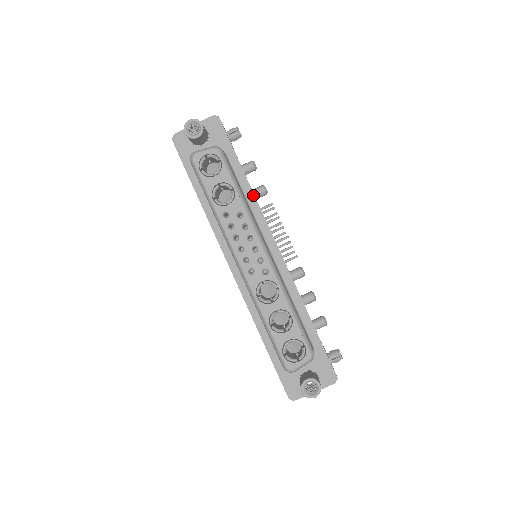
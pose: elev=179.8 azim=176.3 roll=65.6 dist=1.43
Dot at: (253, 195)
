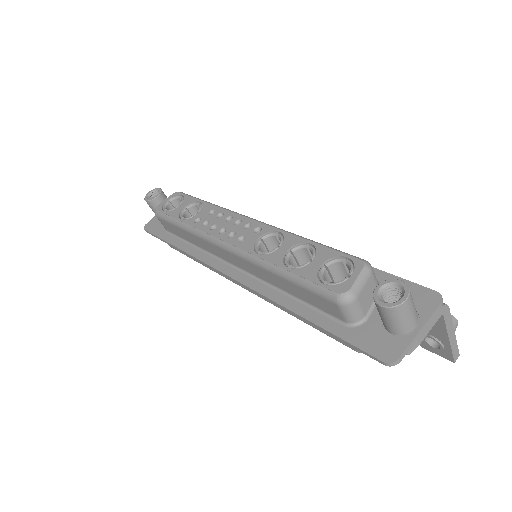
Dot at: occluded
